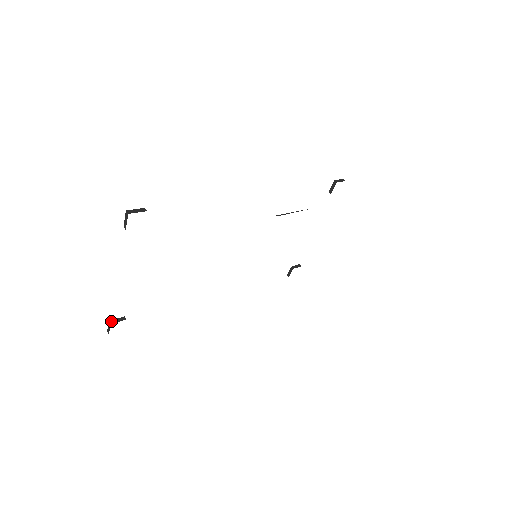
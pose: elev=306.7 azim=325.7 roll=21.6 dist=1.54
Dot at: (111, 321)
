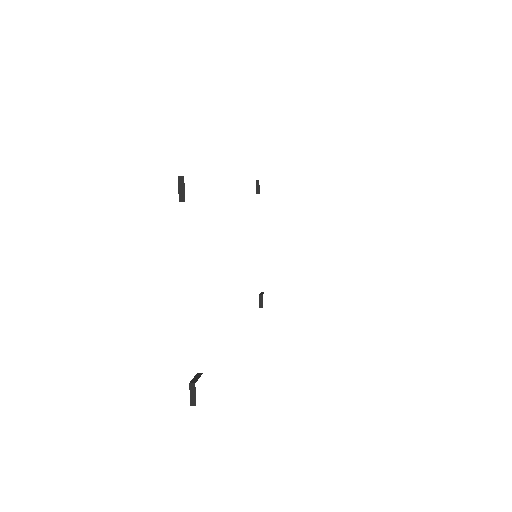
Dot at: (191, 382)
